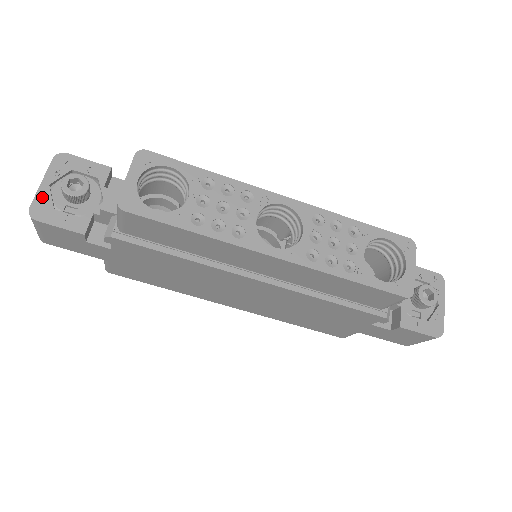
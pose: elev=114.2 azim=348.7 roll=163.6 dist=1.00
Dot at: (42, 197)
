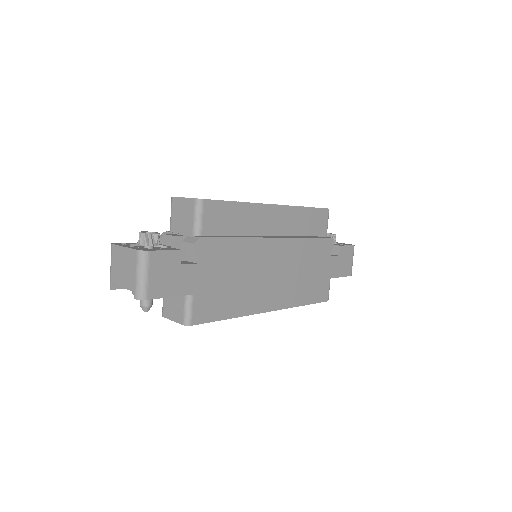
Dot at: (135, 248)
